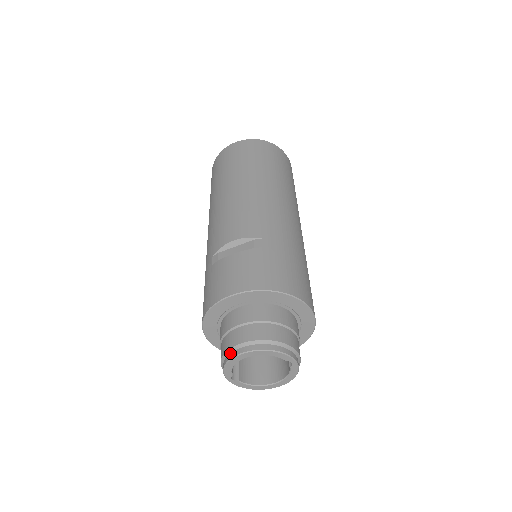
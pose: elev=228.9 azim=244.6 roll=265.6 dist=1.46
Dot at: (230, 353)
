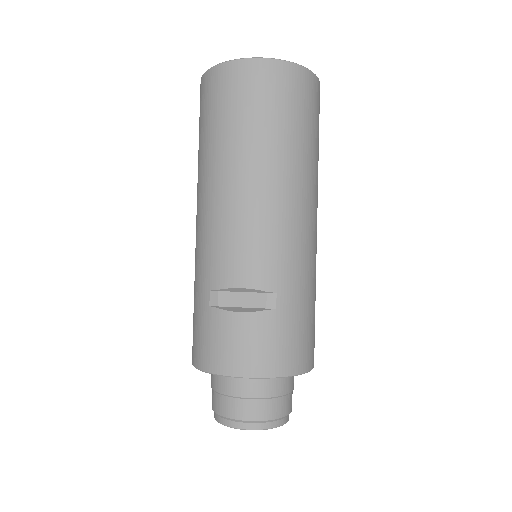
Dot at: (226, 420)
